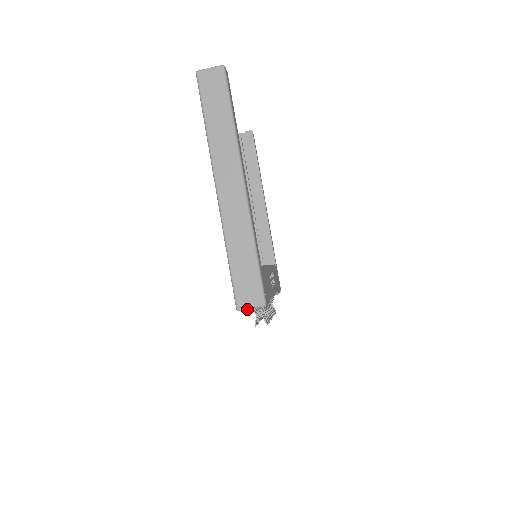
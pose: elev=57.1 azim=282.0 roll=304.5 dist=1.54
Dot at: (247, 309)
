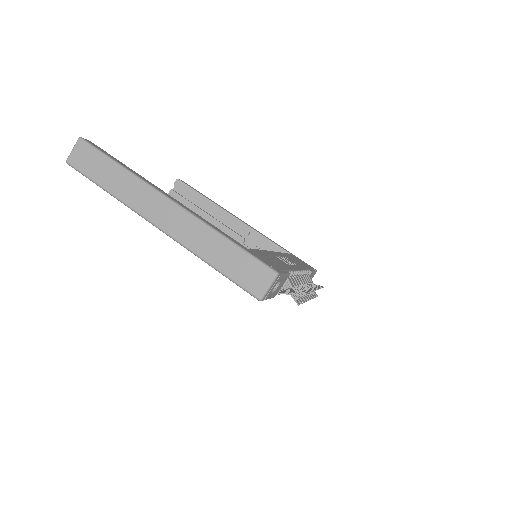
Dot at: (266, 291)
